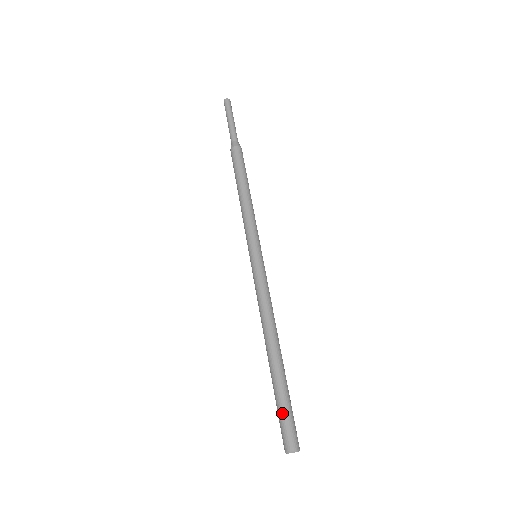
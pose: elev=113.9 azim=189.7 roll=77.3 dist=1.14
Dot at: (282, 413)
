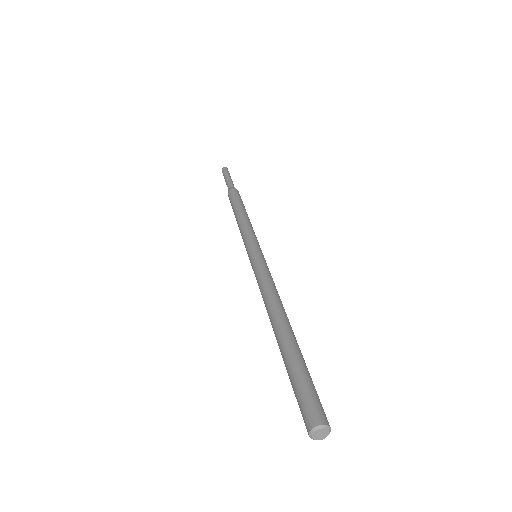
Dot at: (307, 381)
